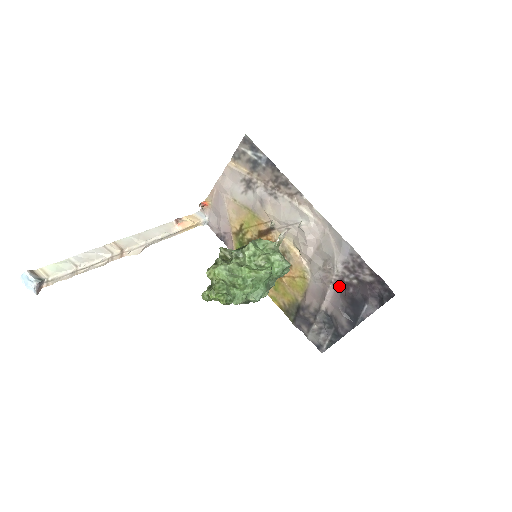
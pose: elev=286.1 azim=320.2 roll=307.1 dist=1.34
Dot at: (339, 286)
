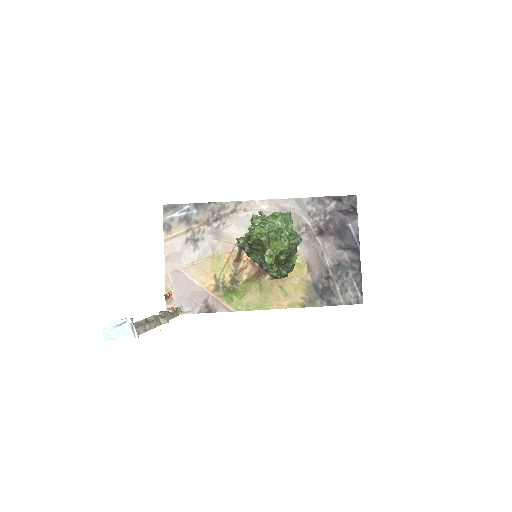
Dot at: (322, 234)
